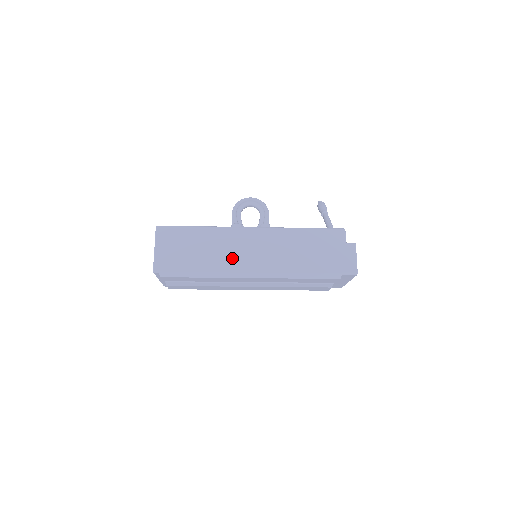
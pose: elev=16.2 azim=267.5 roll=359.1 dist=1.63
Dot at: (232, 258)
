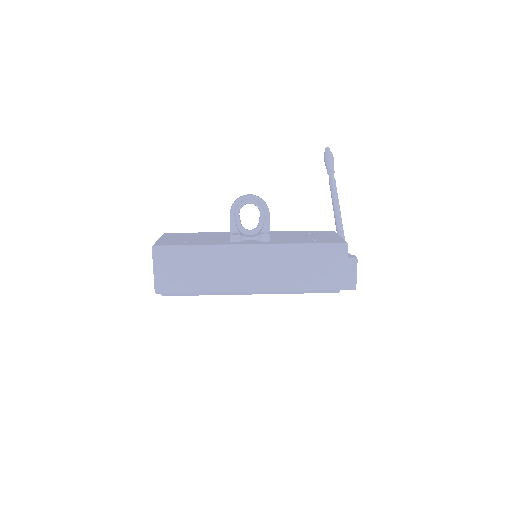
Dot at: (232, 278)
